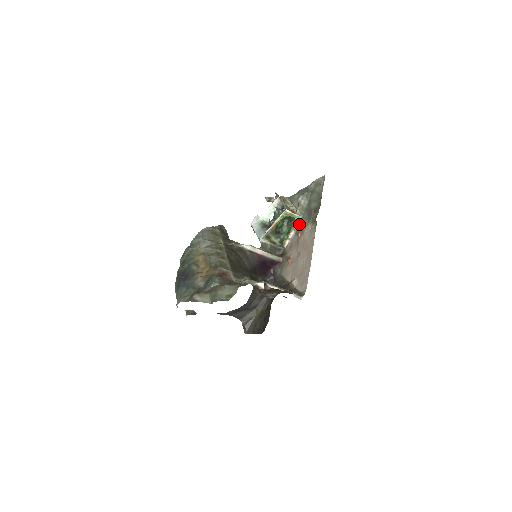
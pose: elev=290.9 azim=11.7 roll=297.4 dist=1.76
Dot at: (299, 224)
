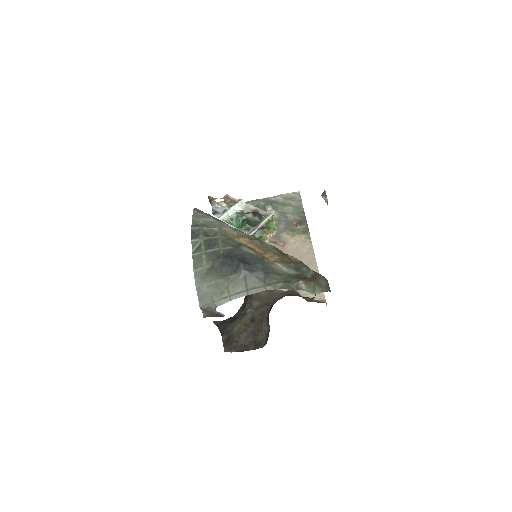
Dot at: (276, 233)
